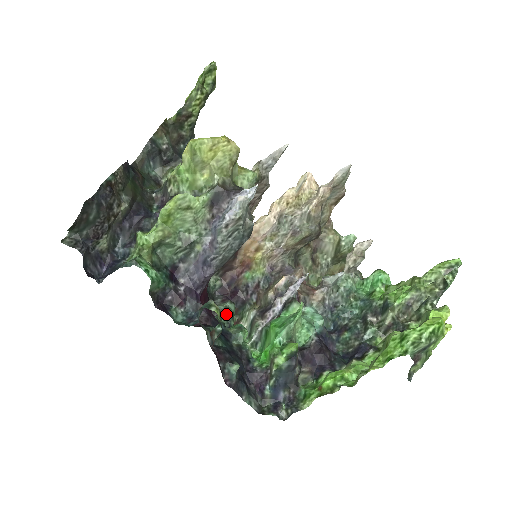
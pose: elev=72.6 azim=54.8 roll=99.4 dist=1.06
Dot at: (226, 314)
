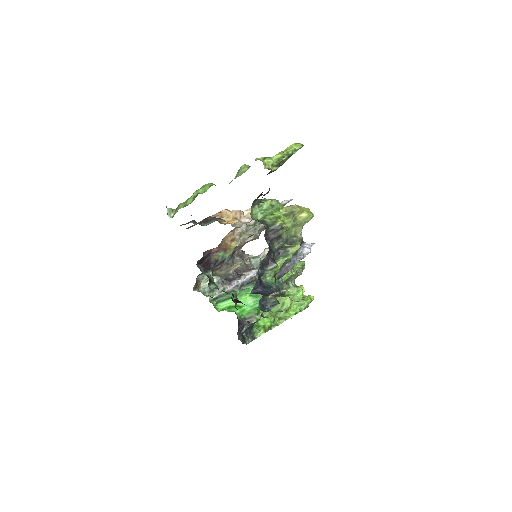
Dot at: (214, 282)
